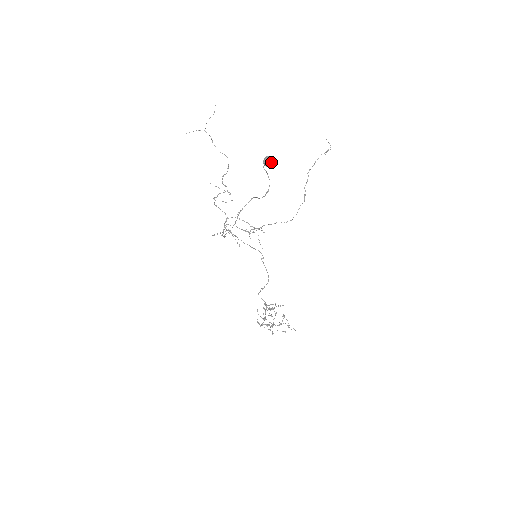
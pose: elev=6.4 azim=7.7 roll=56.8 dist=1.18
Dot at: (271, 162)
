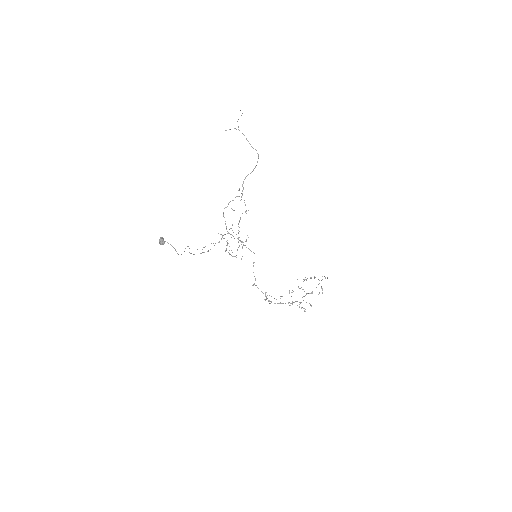
Dot at: (161, 244)
